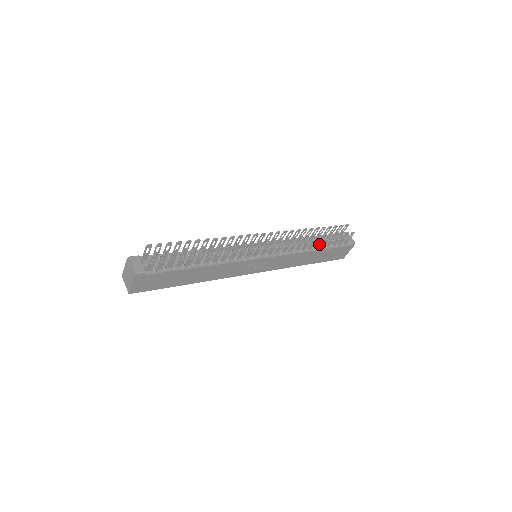
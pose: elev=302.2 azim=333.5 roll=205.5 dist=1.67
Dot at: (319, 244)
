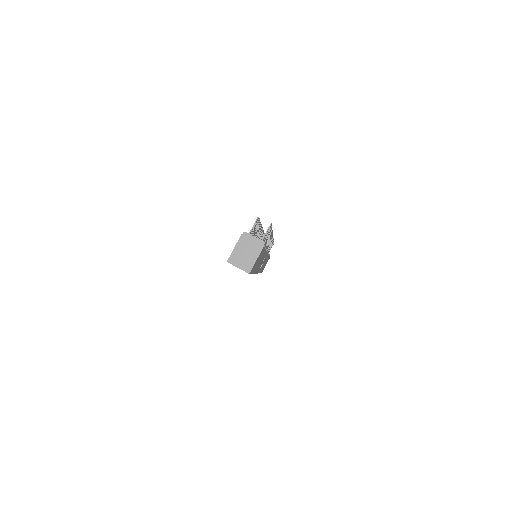
Dot at: occluded
